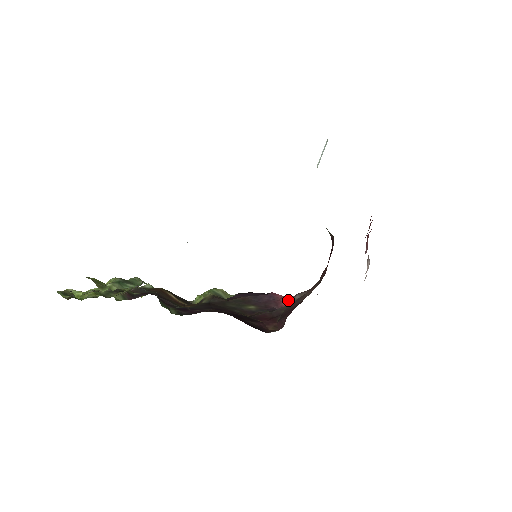
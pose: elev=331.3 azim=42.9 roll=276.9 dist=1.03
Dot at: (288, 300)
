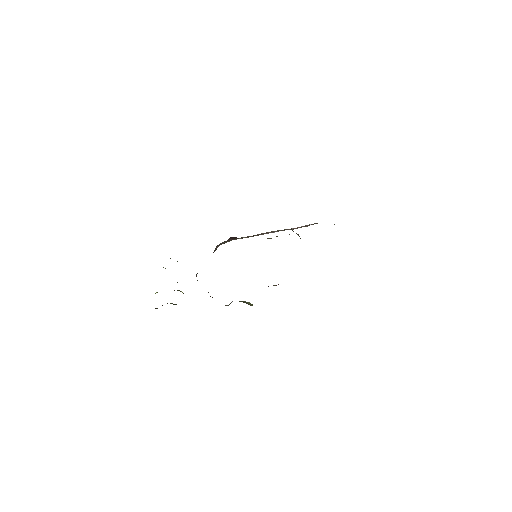
Dot at: occluded
